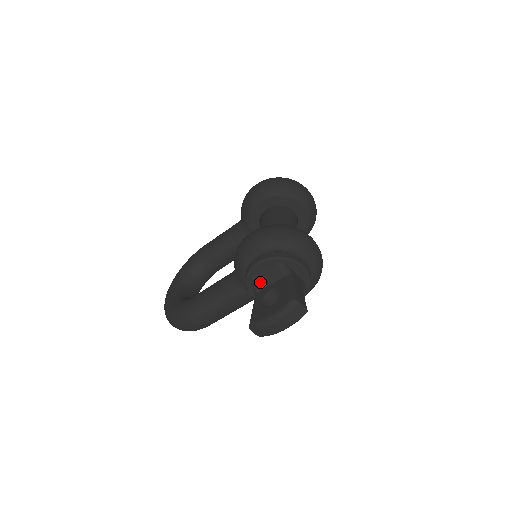
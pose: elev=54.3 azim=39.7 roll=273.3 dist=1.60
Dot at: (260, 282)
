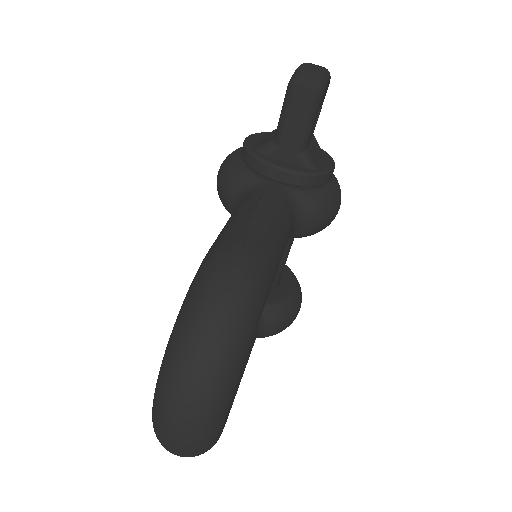
Dot at: (267, 140)
